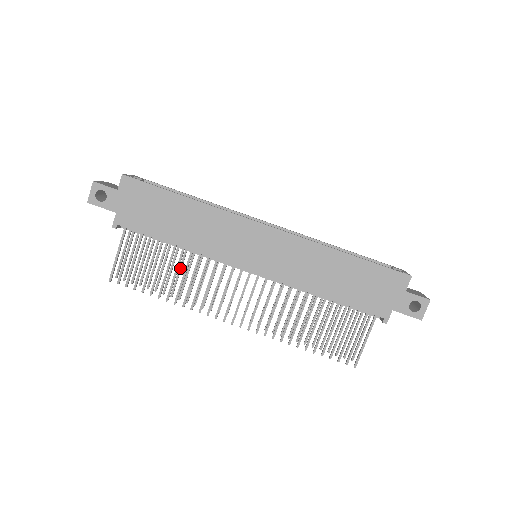
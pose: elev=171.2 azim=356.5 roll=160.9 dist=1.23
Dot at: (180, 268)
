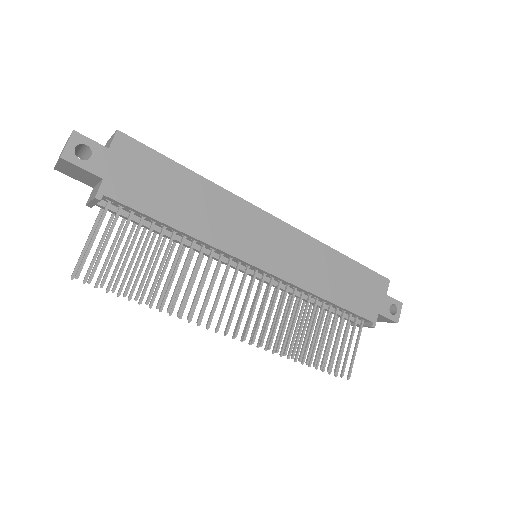
Dot at: (165, 268)
